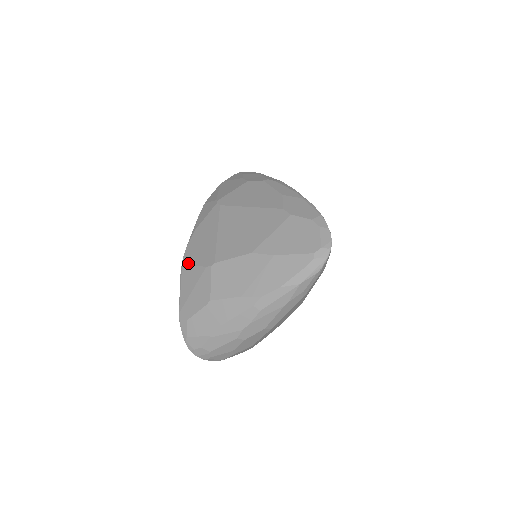
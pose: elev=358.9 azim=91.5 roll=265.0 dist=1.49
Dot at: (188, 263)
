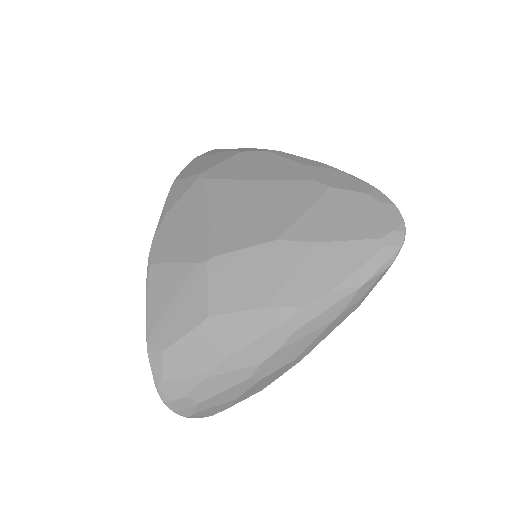
Dot at: (161, 260)
